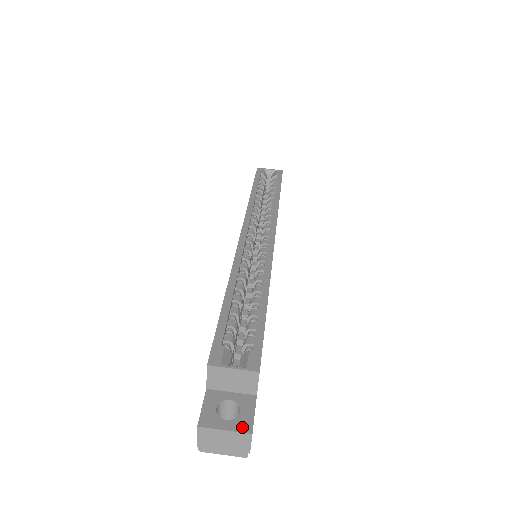
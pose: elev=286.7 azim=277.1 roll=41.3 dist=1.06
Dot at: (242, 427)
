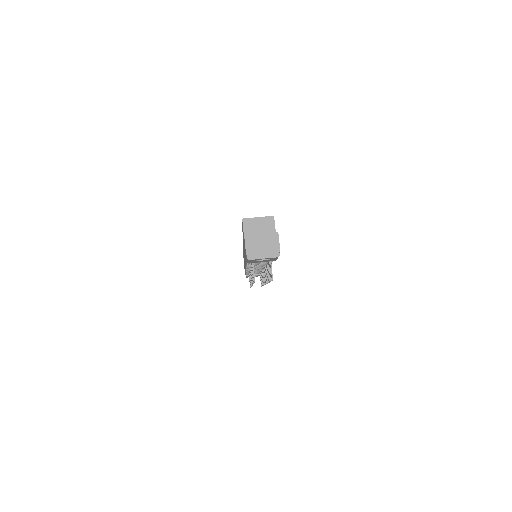
Dot at: (271, 233)
